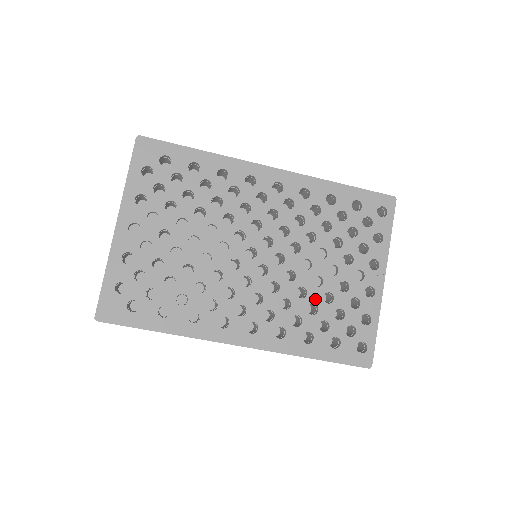
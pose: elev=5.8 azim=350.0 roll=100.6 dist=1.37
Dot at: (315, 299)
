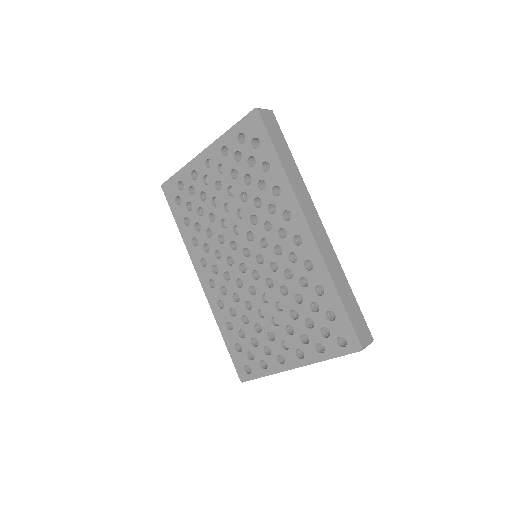
Dot at: (251, 318)
